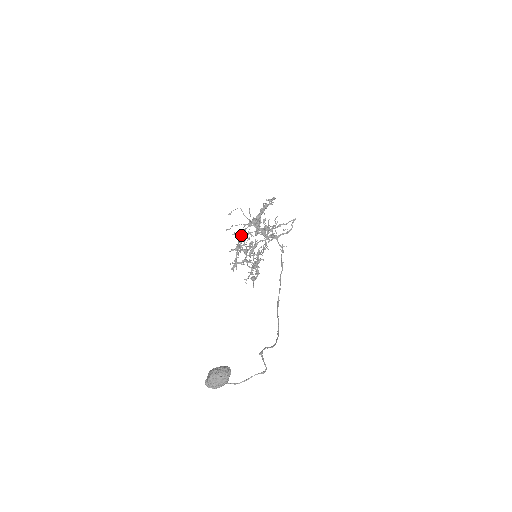
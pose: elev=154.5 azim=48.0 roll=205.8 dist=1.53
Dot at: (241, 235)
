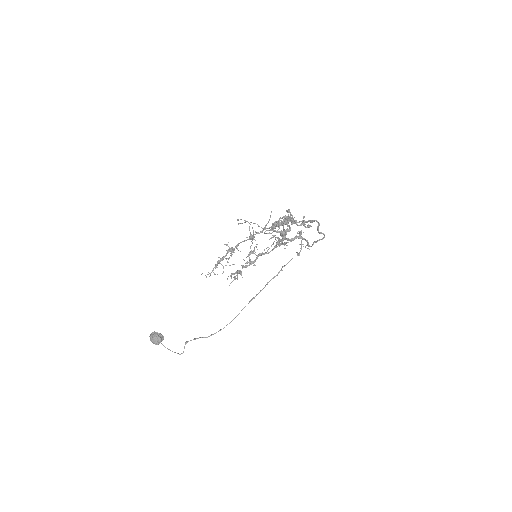
Dot at: (236, 245)
